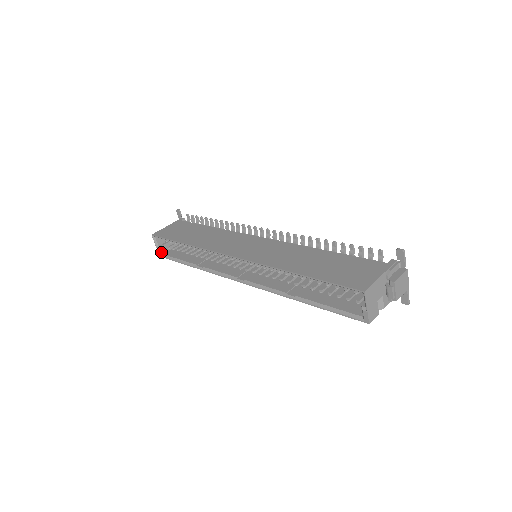
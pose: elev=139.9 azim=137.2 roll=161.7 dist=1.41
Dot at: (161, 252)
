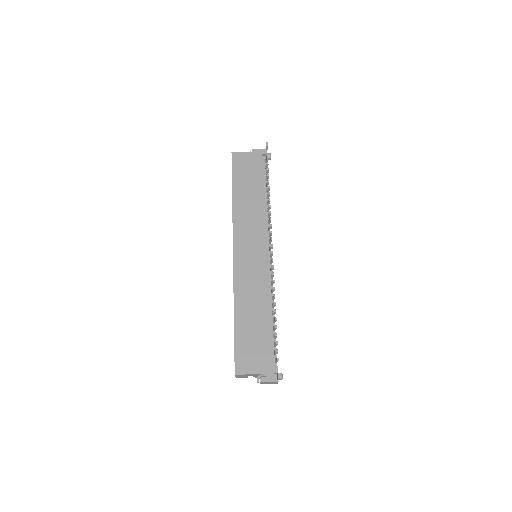
Dot at: occluded
